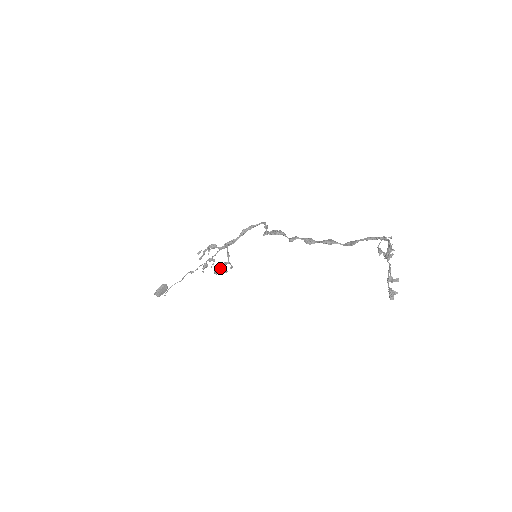
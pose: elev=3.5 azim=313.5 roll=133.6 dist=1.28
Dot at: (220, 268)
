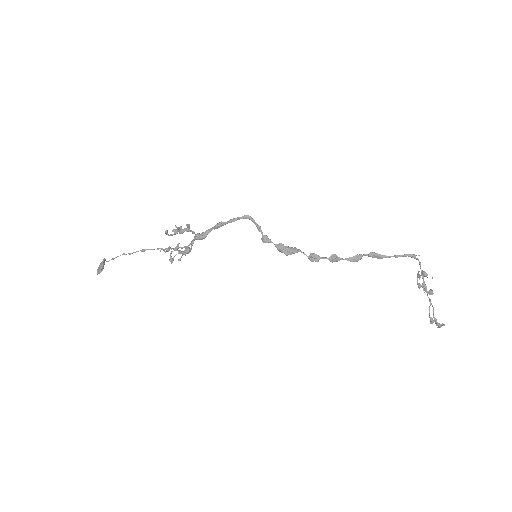
Dot at: (177, 233)
